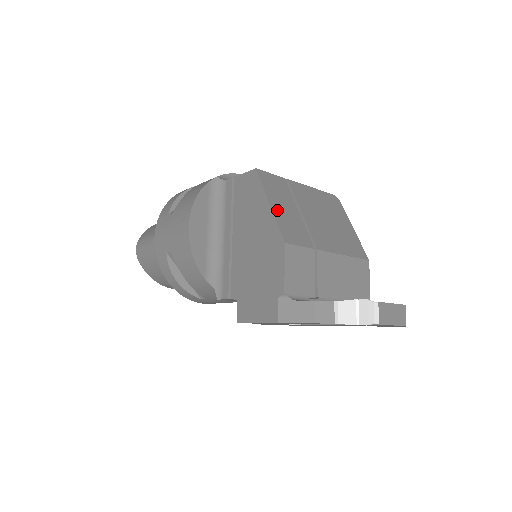
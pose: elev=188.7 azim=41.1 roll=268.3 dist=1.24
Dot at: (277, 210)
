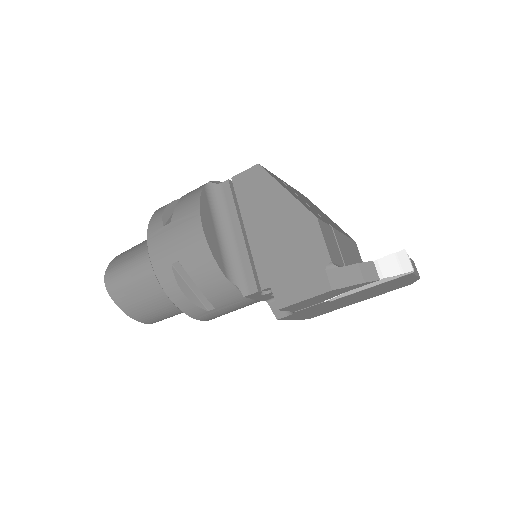
Dot at: (293, 195)
